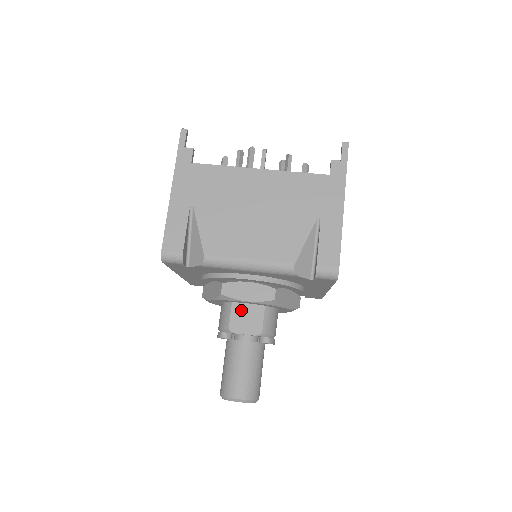
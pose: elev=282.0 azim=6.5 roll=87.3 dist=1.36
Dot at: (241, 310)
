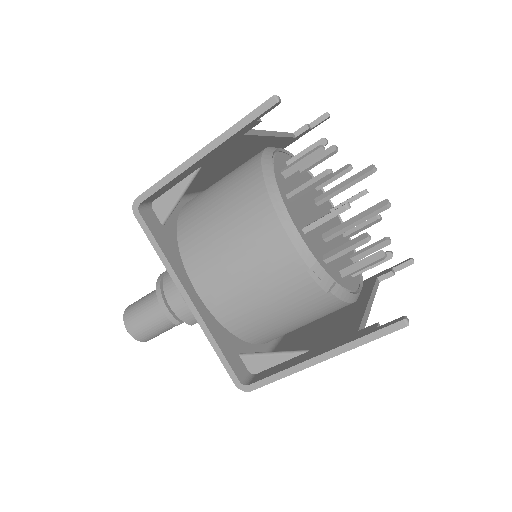
Dot at: occluded
